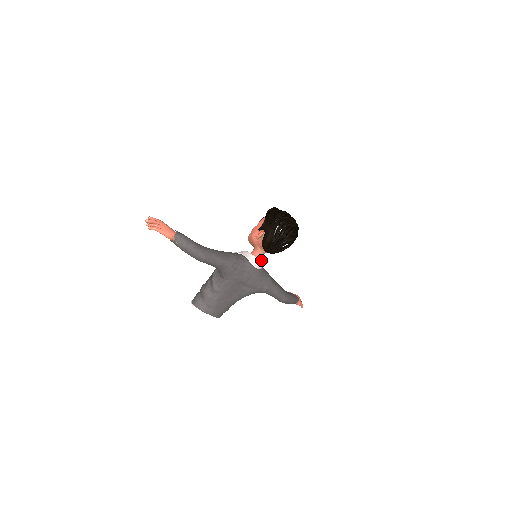
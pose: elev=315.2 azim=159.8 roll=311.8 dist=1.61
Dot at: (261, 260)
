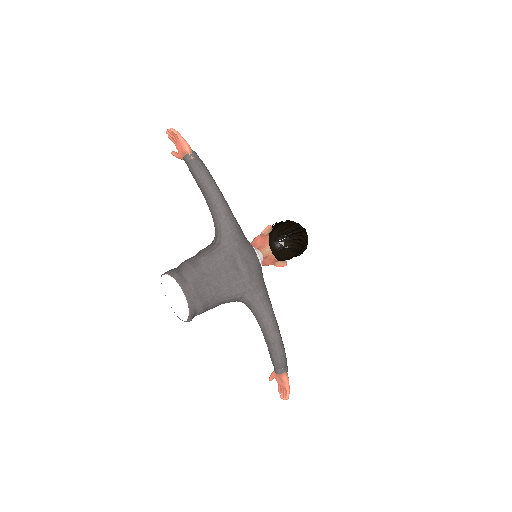
Dot at: (262, 258)
